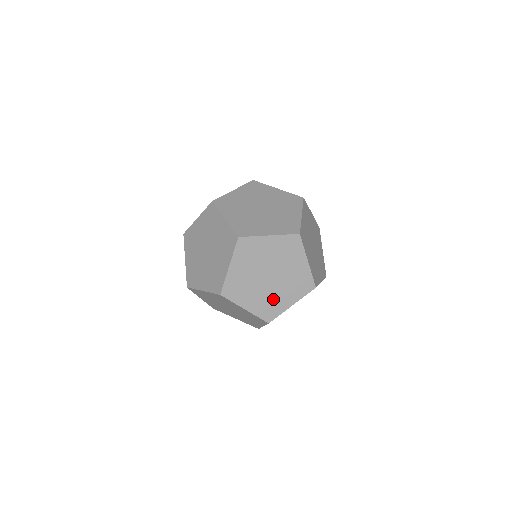
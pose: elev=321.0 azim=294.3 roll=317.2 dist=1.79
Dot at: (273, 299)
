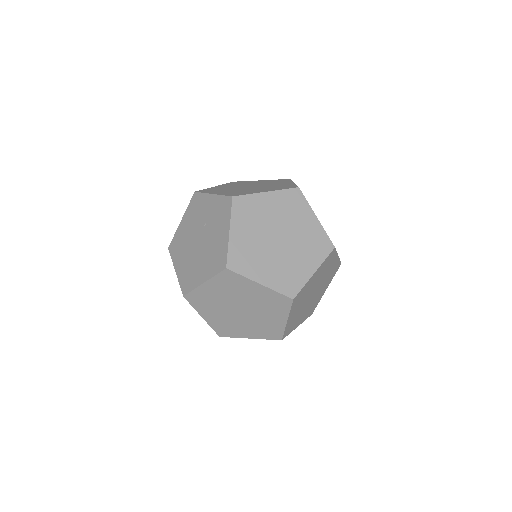
Dot at: occluded
